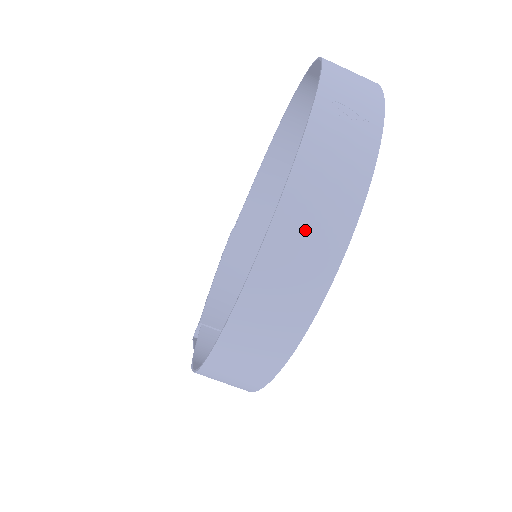
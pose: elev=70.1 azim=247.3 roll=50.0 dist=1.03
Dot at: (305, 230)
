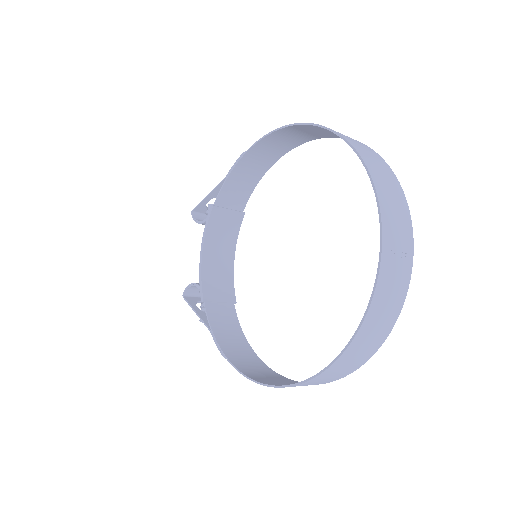
Dot at: (366, 342)
